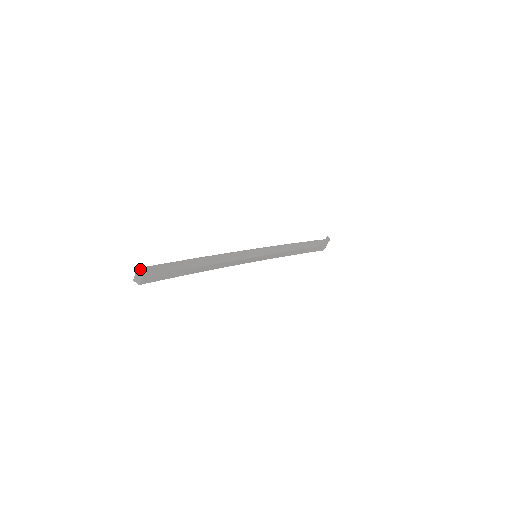
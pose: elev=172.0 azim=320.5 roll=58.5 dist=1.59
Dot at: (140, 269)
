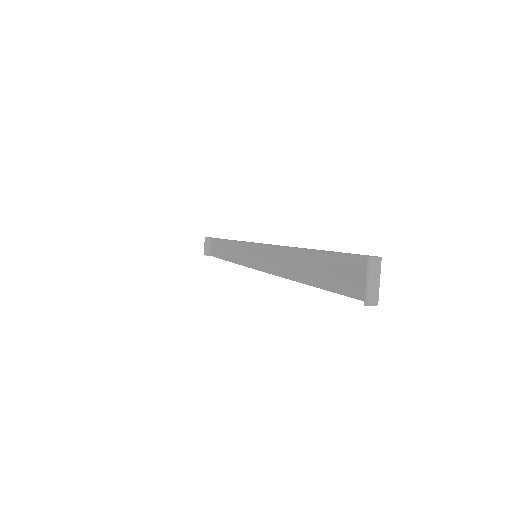
Dot at: (375, 269)
